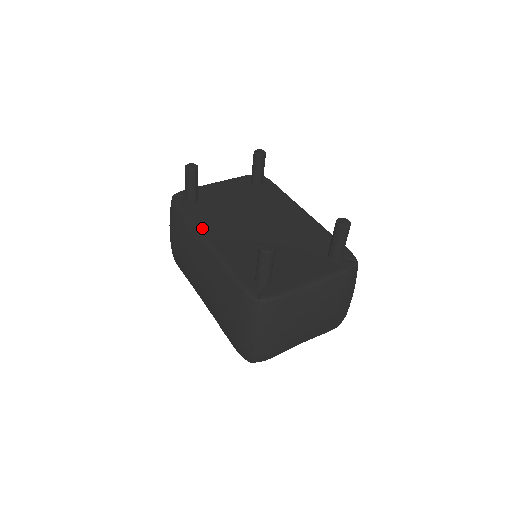
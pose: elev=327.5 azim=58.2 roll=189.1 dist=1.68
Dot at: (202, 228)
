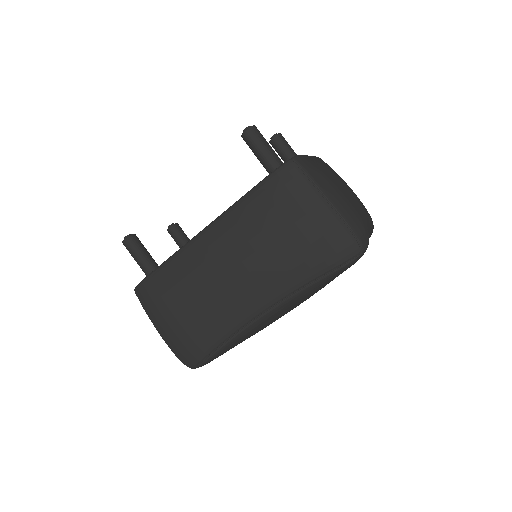
Dot at: occluded
